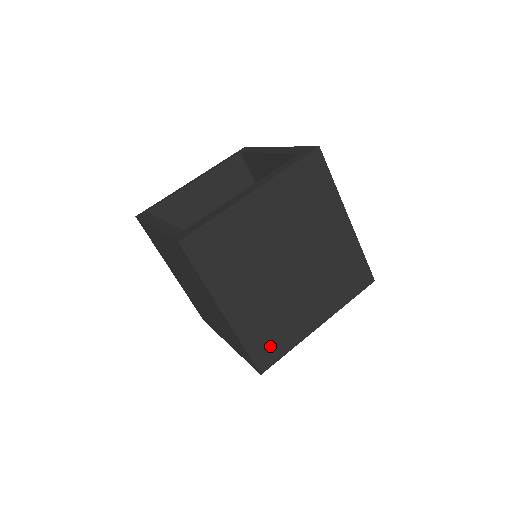
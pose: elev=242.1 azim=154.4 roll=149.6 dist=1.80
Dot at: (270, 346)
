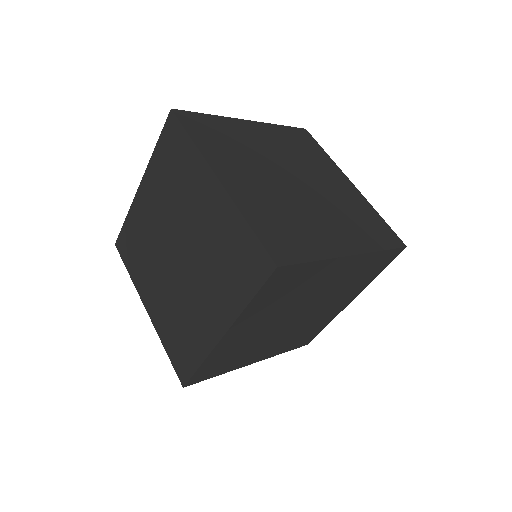
Dot at: (285, 241)
